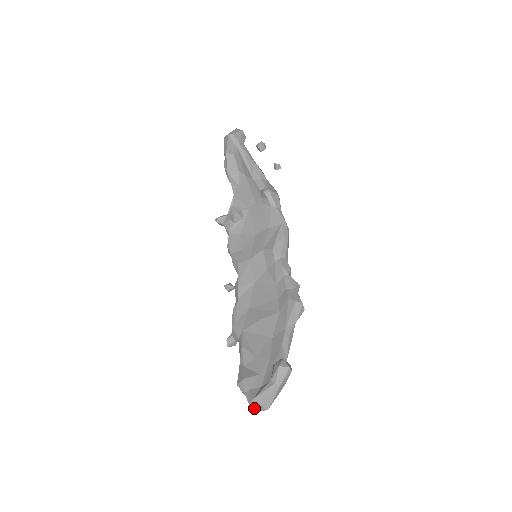
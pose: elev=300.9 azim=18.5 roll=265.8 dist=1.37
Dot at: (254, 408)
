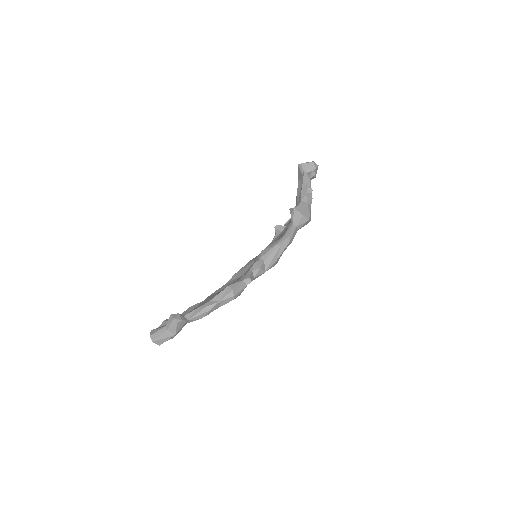
Dot at: occluded
